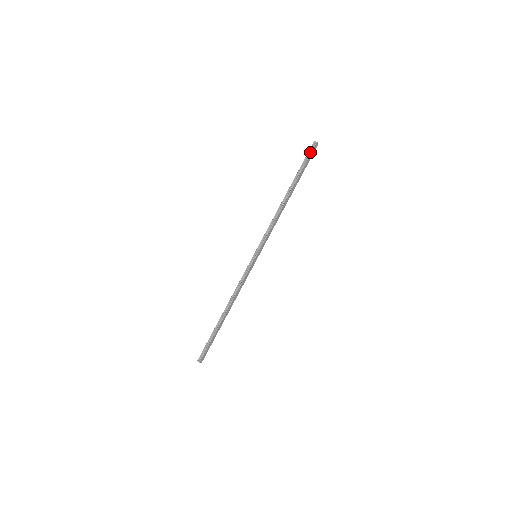
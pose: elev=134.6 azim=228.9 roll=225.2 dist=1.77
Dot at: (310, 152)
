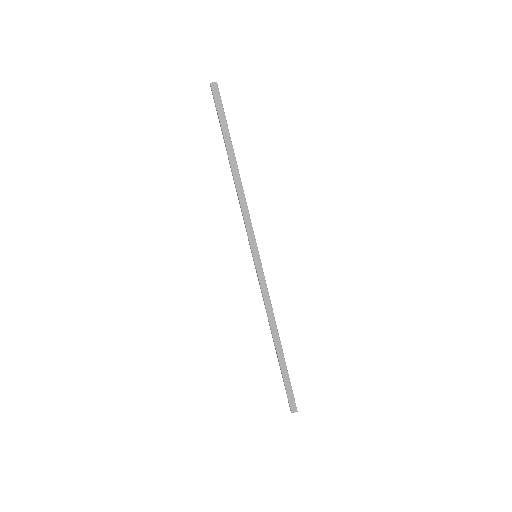
Dot at: (214, 100)
